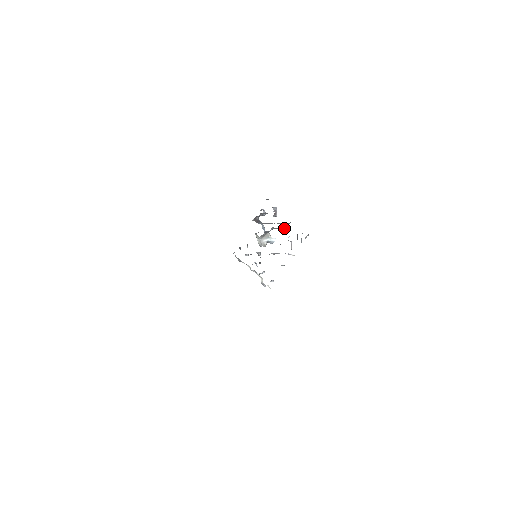
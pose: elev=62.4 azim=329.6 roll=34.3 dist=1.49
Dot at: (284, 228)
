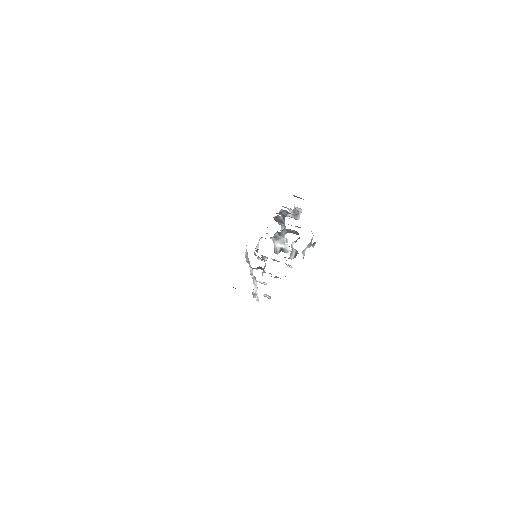
Dot at: (295, 232)
